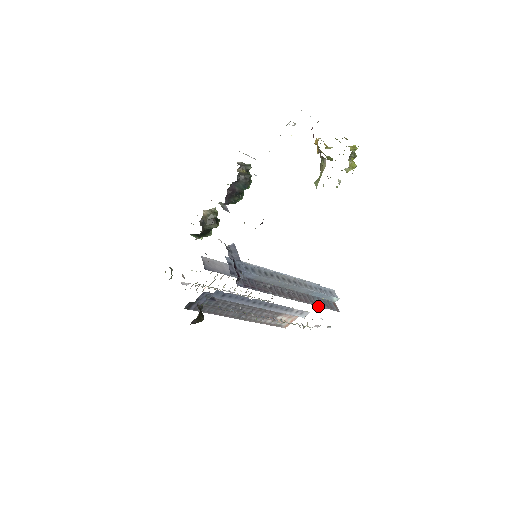
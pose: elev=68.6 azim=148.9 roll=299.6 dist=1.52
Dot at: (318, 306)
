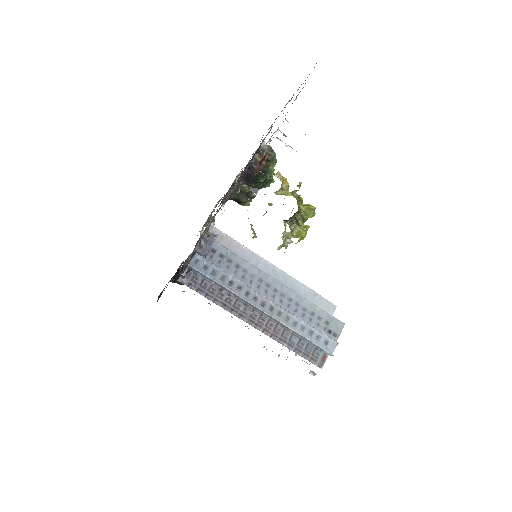
Dot at: (289, 348)
